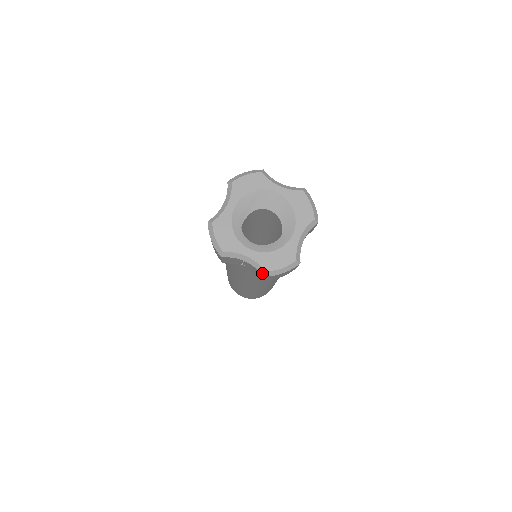
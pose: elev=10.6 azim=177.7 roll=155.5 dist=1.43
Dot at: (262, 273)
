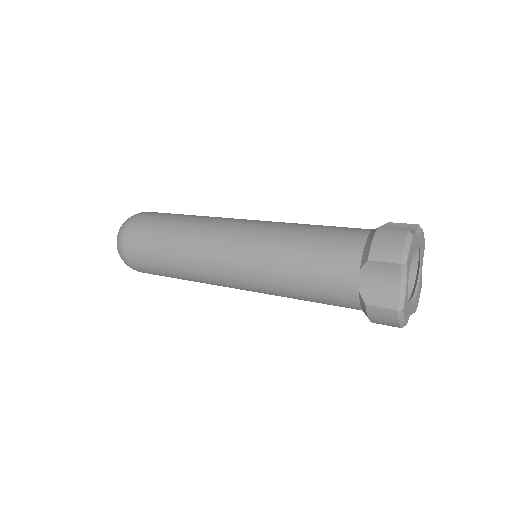
Dot at: occluded
